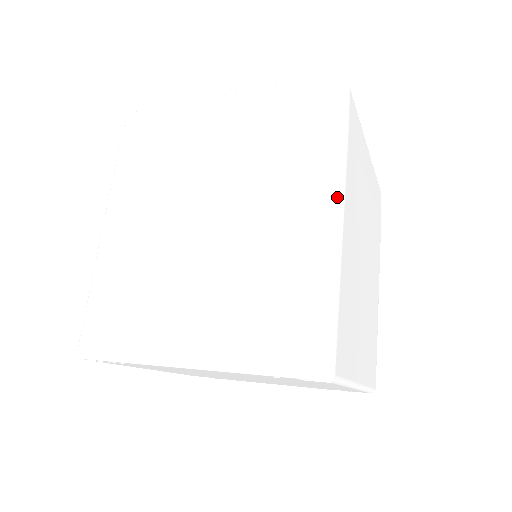
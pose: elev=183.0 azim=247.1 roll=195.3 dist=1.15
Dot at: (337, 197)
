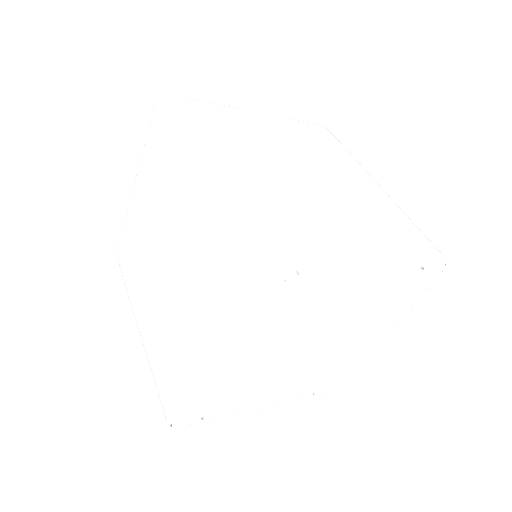
Dot at: occluded
